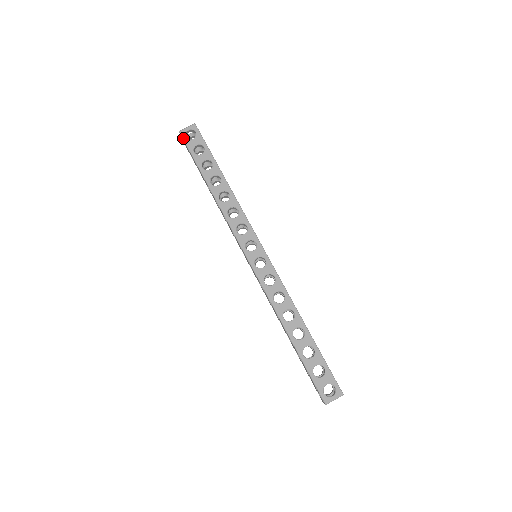
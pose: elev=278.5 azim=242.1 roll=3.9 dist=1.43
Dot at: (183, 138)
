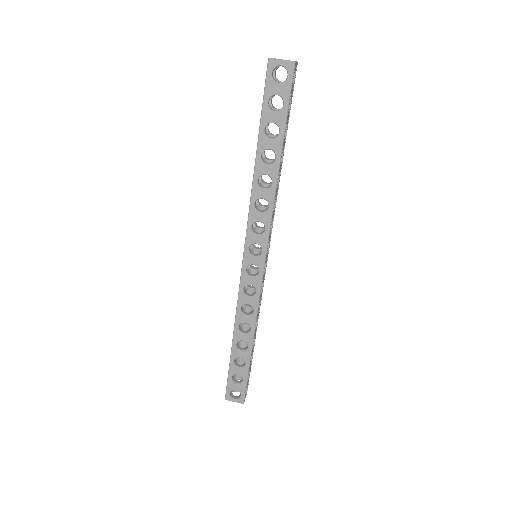
Dot at: (267, 72)
